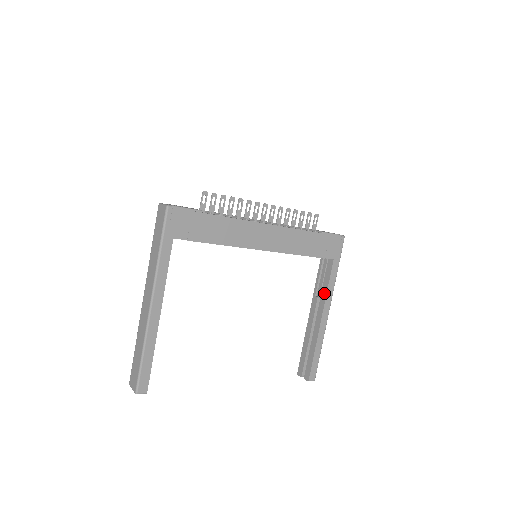
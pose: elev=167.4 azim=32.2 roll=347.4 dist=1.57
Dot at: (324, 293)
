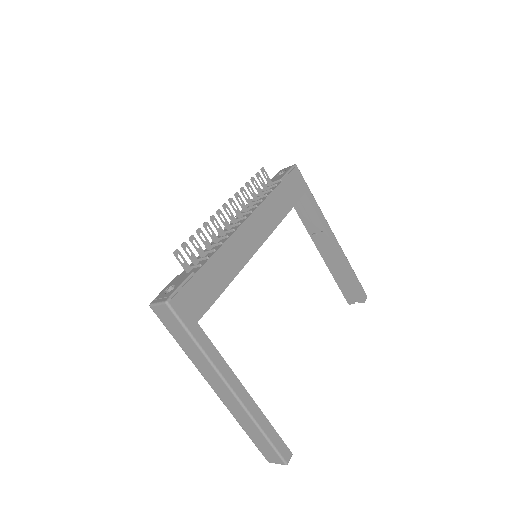
Dot at: (320, 226)
